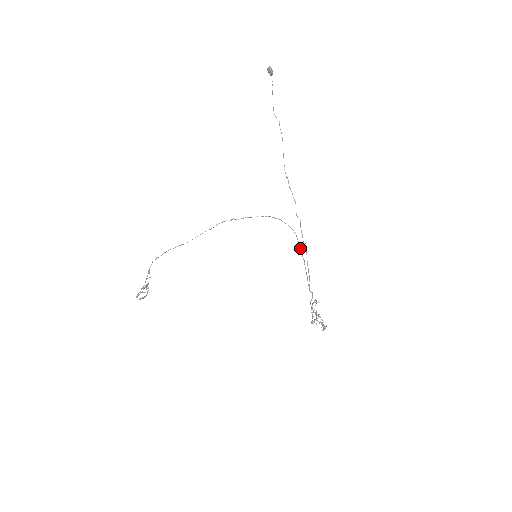
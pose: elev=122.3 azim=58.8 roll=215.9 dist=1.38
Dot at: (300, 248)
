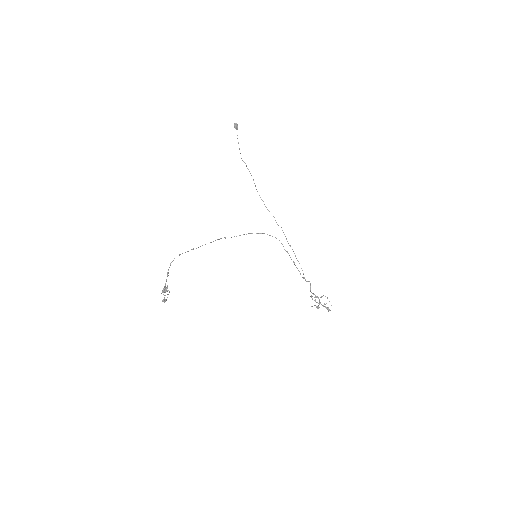
Dot at: (287, 251)
